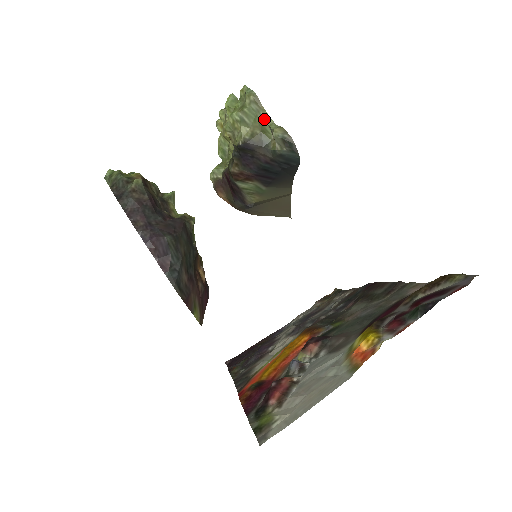
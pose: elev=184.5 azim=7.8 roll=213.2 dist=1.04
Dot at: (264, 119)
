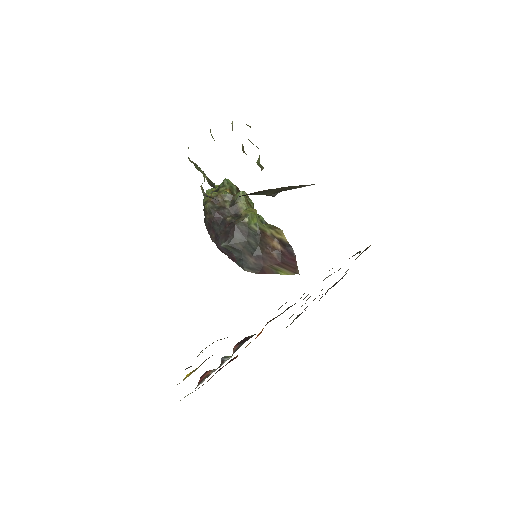
Dot at: (202, 172)
